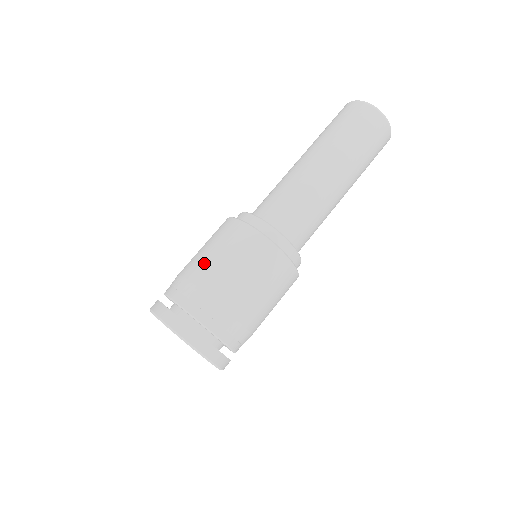
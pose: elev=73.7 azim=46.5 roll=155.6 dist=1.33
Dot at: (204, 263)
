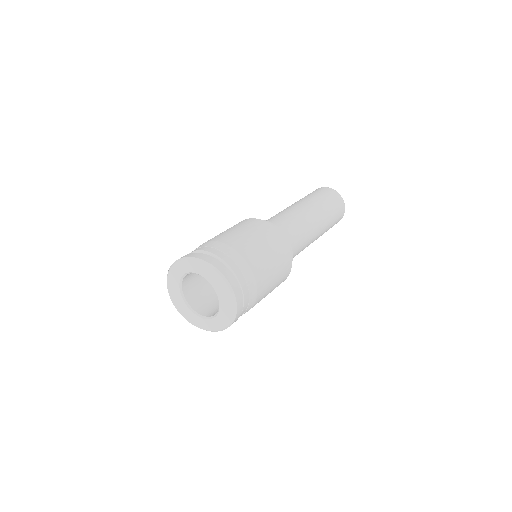
Dot at: (237, 237)
